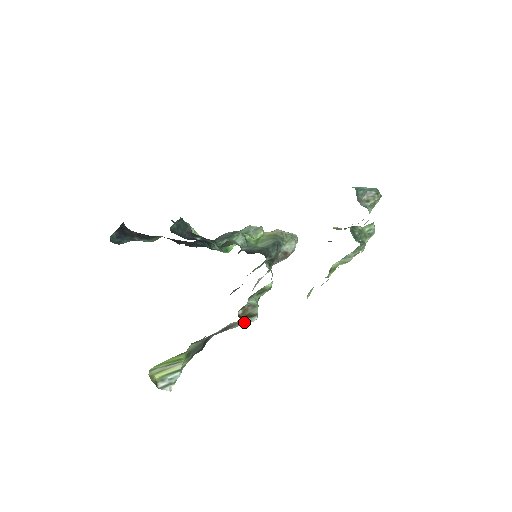
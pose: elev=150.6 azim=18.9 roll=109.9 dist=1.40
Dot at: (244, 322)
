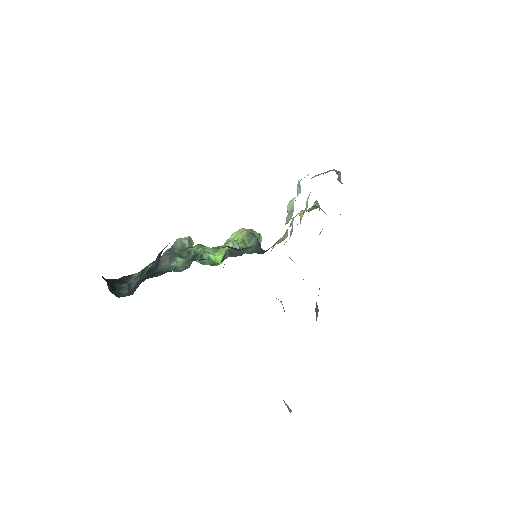
Dot at: occluded
